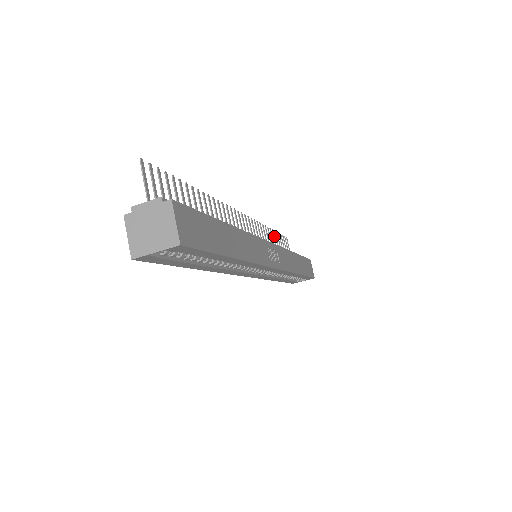
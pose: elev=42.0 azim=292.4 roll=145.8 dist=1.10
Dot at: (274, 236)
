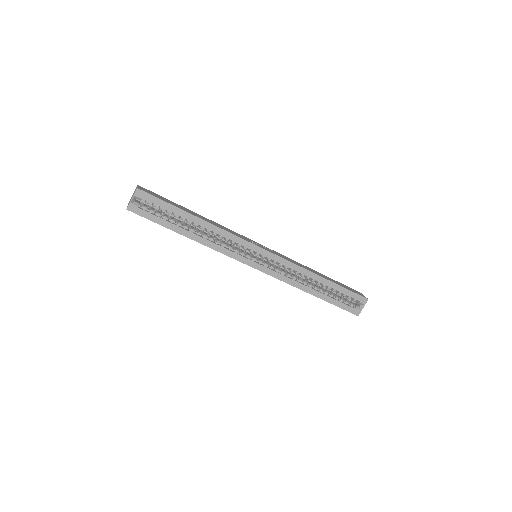
Dot at: occluded
